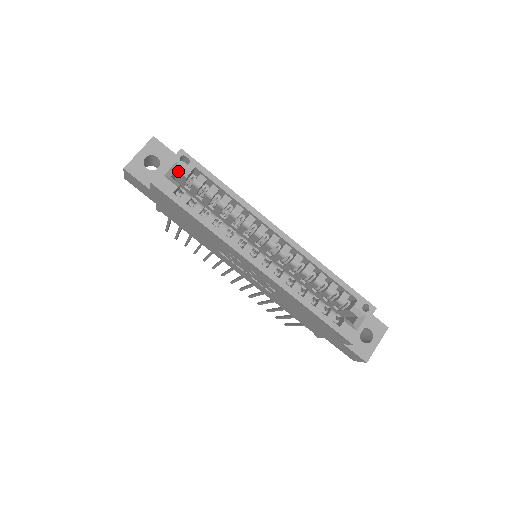
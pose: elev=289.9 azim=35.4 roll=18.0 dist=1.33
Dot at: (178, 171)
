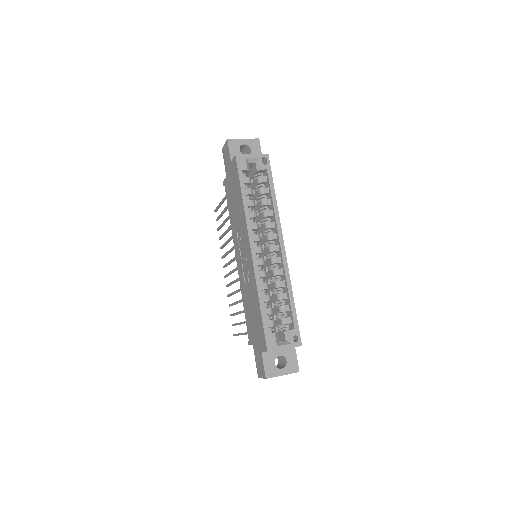
Dot at: (256, 164)
